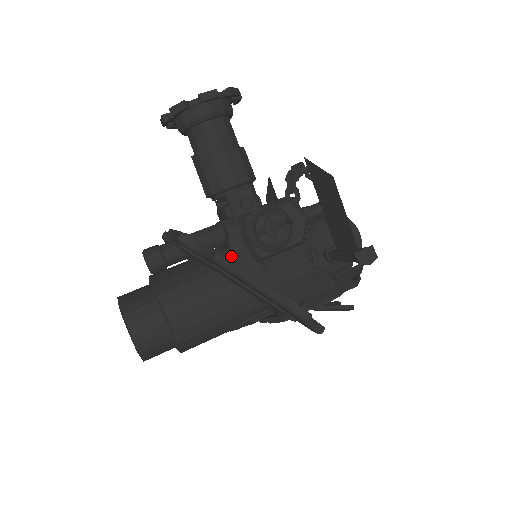
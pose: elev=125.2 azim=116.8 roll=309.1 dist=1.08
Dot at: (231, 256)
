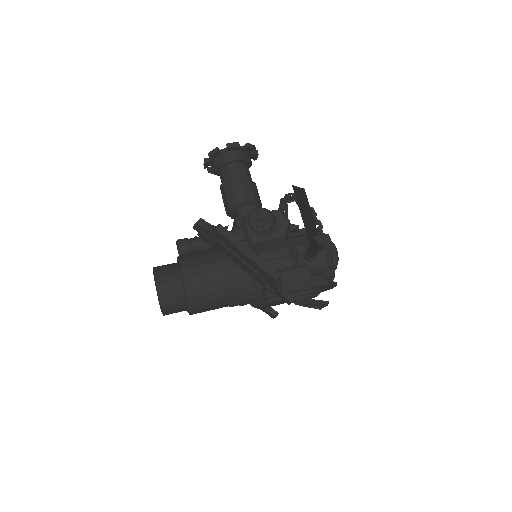
Dot at: occluded
